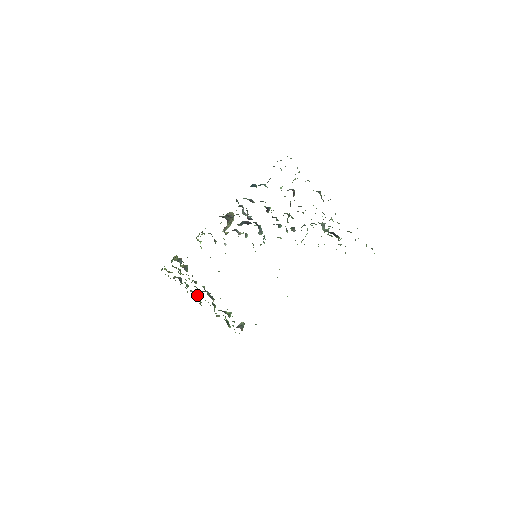
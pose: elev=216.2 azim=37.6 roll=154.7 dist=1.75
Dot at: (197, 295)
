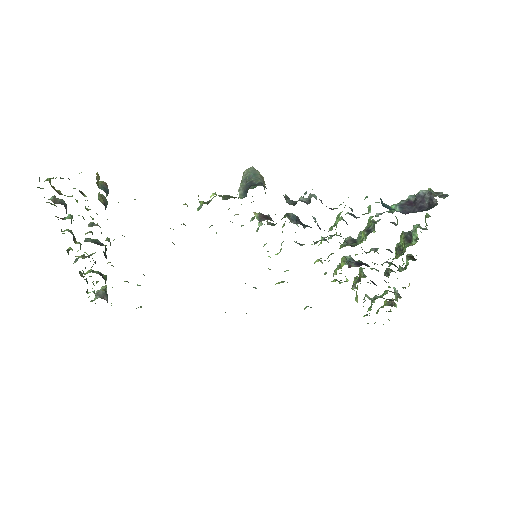
Dot at: occluded
